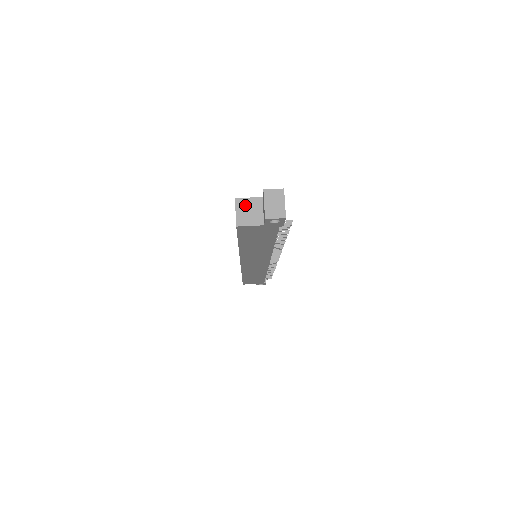
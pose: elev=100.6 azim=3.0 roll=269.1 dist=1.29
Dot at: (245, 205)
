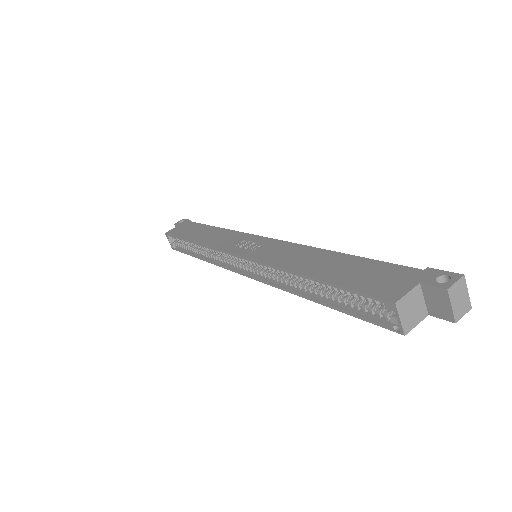
Dot at: (407, 305)
